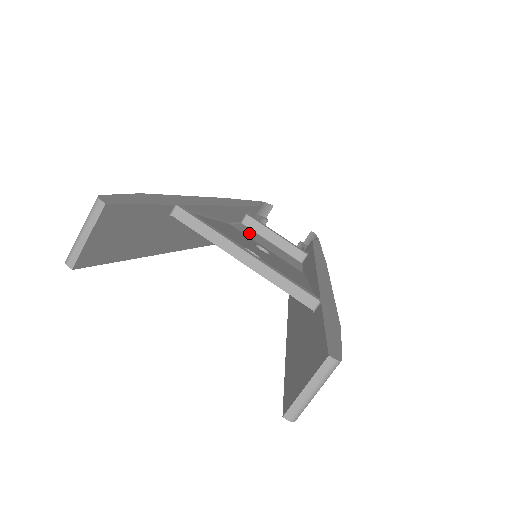
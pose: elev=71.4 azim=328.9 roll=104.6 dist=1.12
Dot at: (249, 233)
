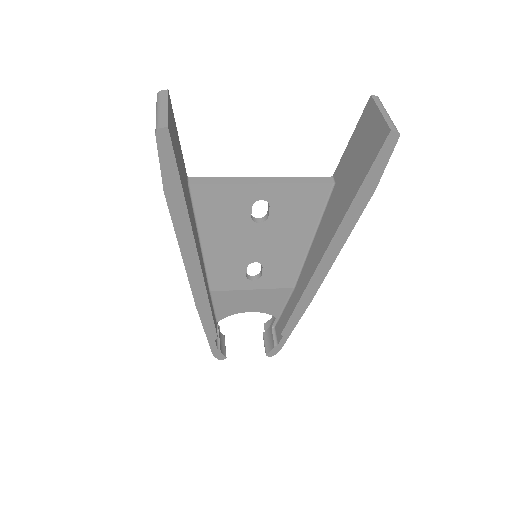
Dot at: occluded
